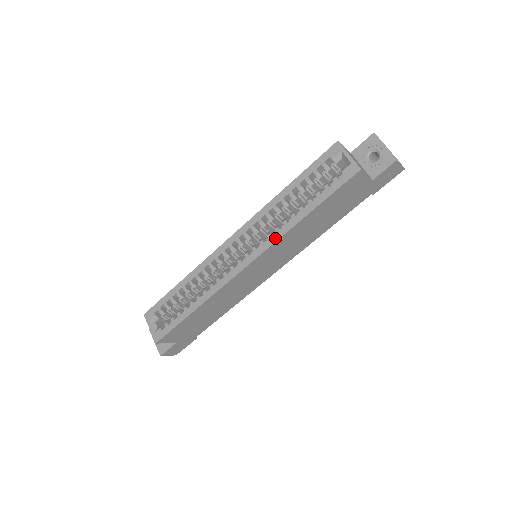
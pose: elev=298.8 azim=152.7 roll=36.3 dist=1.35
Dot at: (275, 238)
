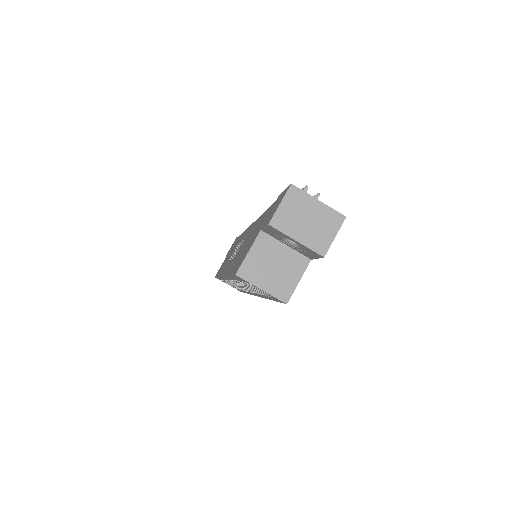
Dot at: occluded
